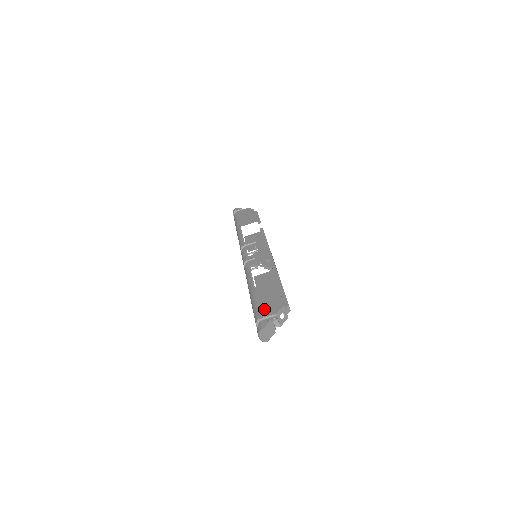
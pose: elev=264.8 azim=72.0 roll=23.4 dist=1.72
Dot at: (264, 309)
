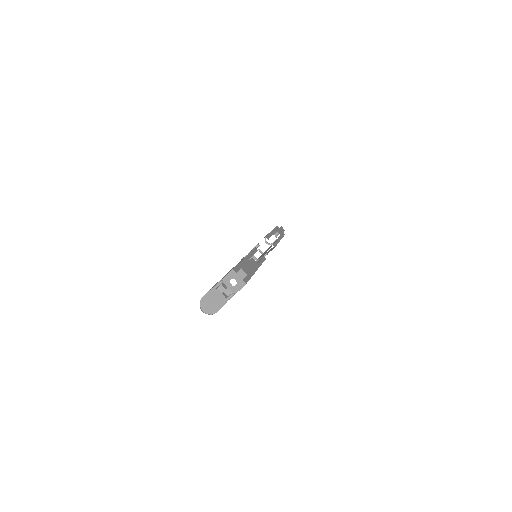
Dot at: occluded
